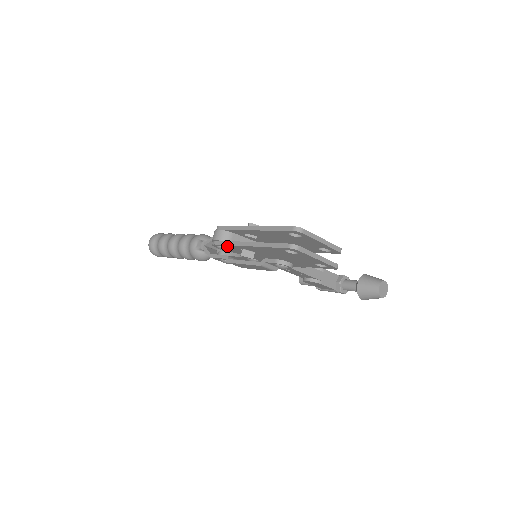
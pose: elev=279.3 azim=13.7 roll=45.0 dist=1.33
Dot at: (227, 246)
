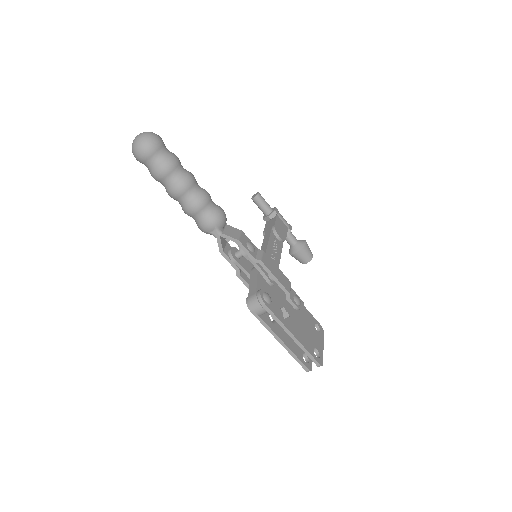
Dot at: (260, 318)
